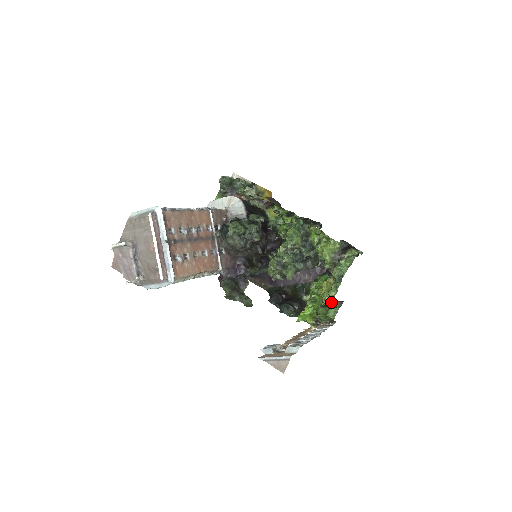
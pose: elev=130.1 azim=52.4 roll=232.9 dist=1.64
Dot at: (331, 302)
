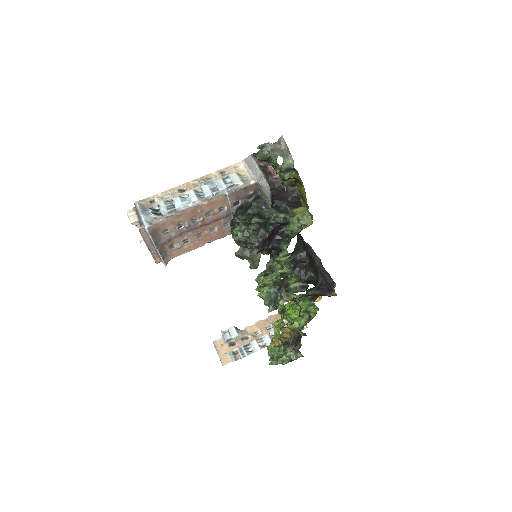
Dot at: (269, 355)
